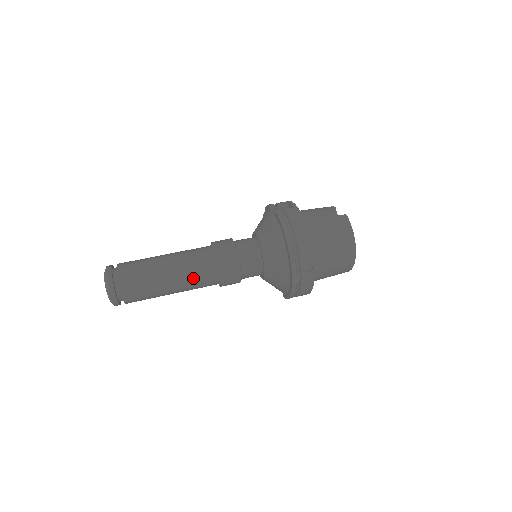
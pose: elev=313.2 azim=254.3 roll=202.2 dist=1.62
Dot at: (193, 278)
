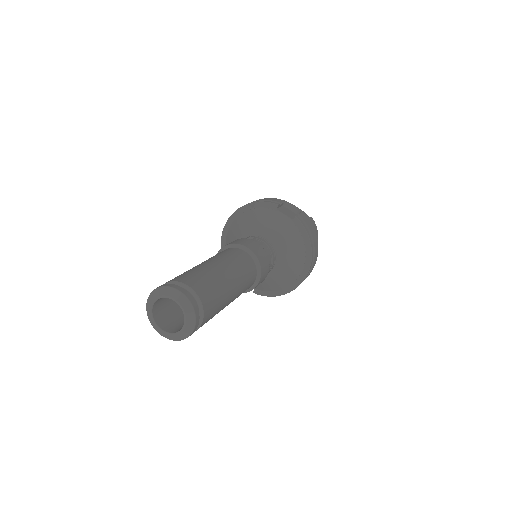
Dot at: (242, 291)
